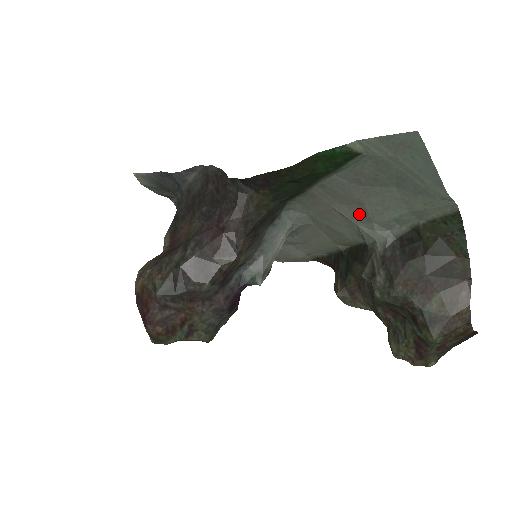
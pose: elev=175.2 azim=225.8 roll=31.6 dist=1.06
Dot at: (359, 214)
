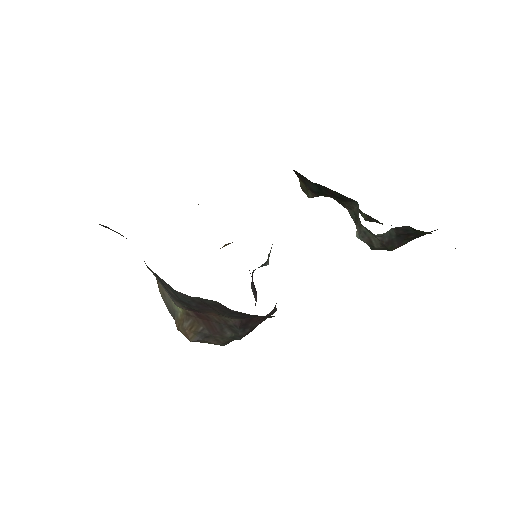
Dot at: occluded
